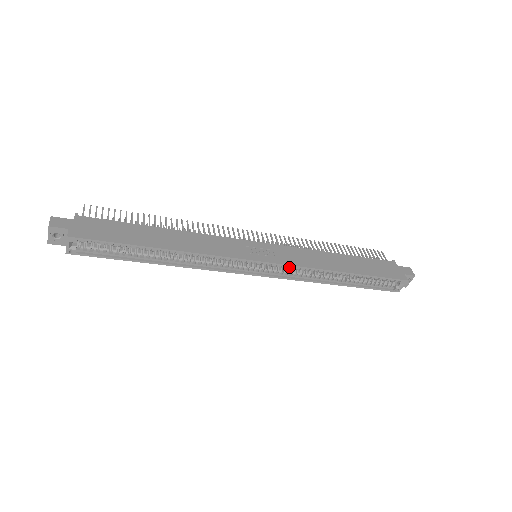
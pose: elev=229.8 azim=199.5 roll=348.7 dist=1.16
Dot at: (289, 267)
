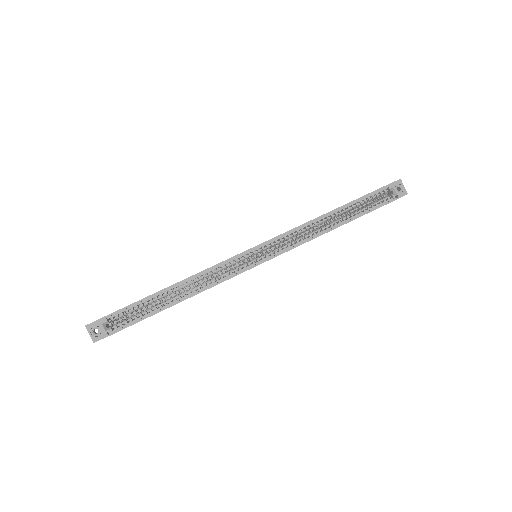
Dot at: (282, 240)
